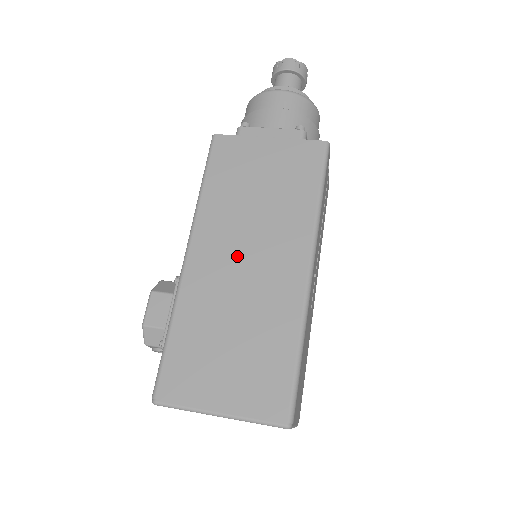
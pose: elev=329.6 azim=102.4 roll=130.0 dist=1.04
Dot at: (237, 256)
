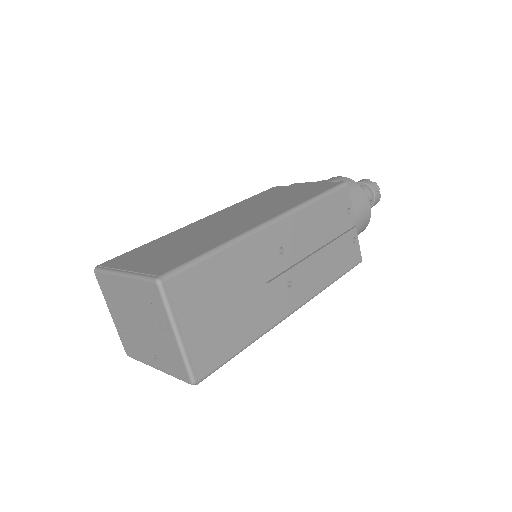
Dot at: (227, 219)
